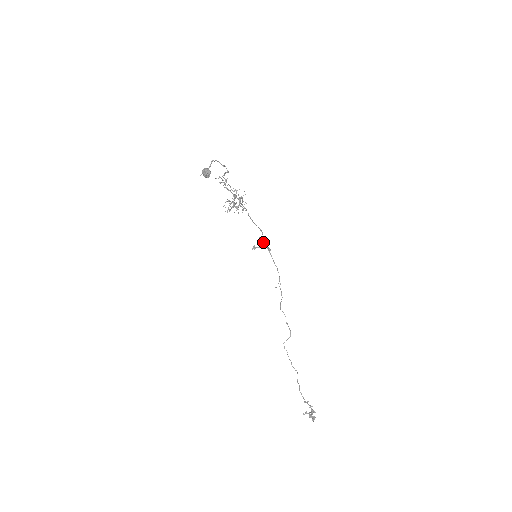
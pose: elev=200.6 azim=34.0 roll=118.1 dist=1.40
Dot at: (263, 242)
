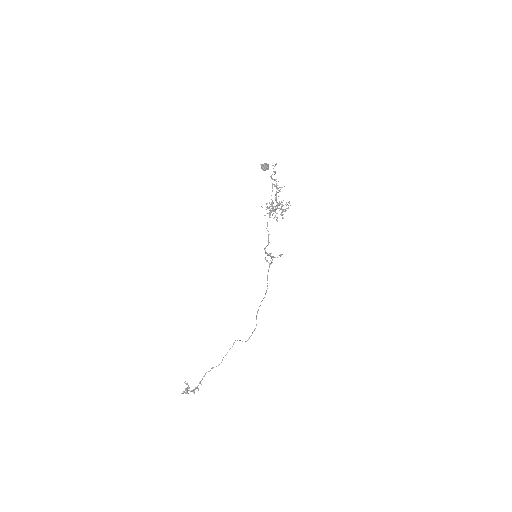
Dot at: occluded
